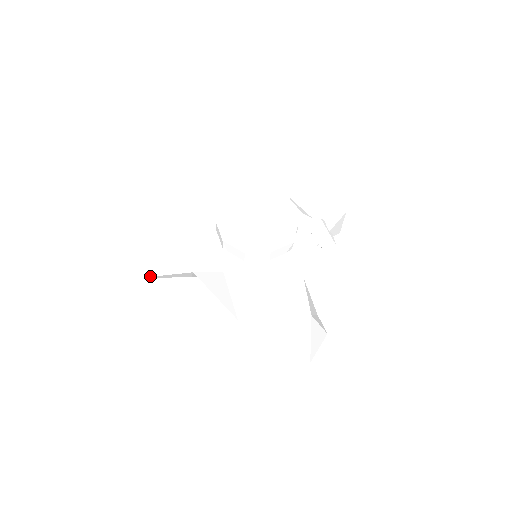
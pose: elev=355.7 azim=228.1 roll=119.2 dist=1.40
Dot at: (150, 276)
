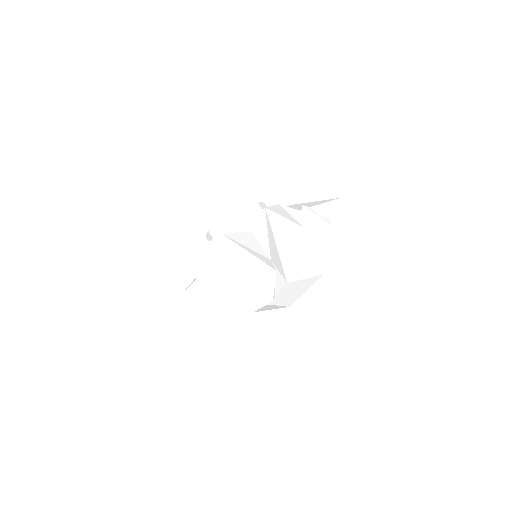
Dot at: (200, 308)
